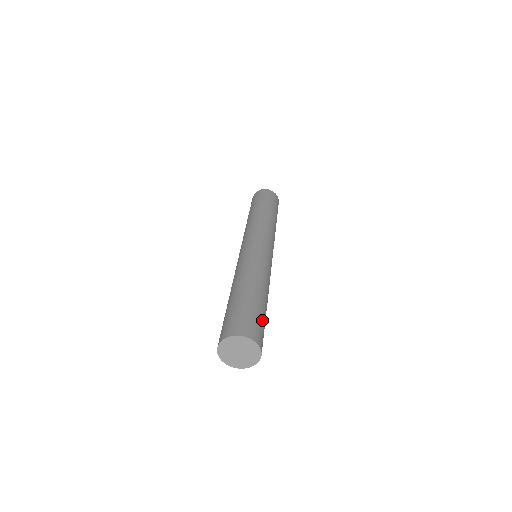
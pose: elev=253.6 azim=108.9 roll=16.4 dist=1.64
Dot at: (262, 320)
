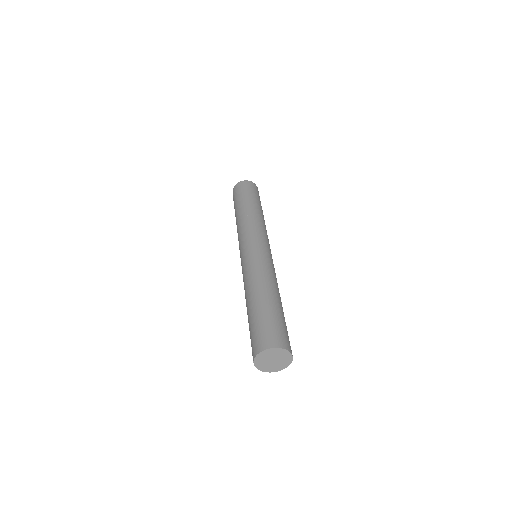
Dot at: (279, 322)
